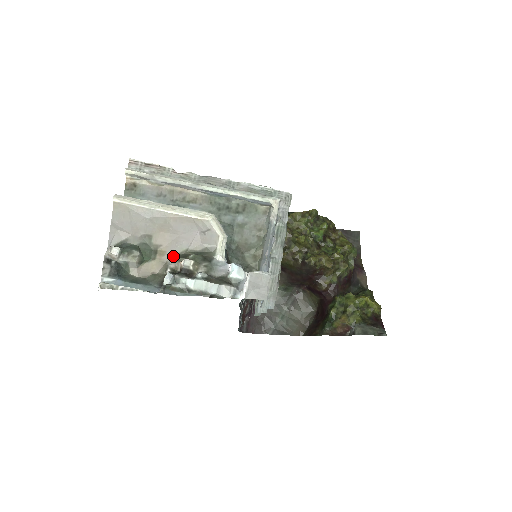
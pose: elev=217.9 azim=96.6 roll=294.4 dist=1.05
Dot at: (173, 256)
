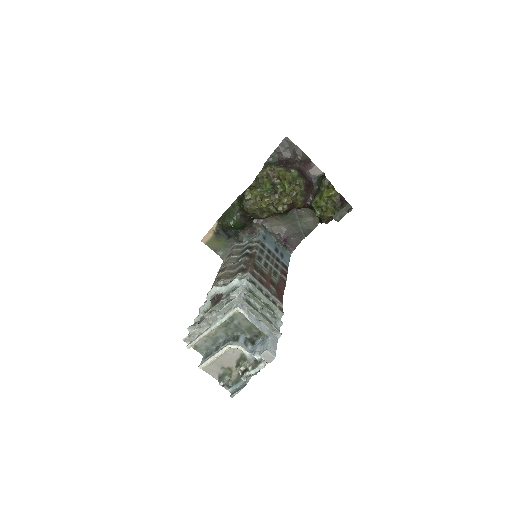
Dot at: (236, 366)
